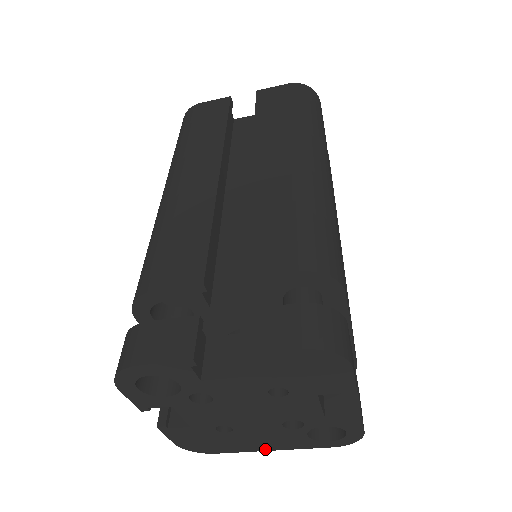
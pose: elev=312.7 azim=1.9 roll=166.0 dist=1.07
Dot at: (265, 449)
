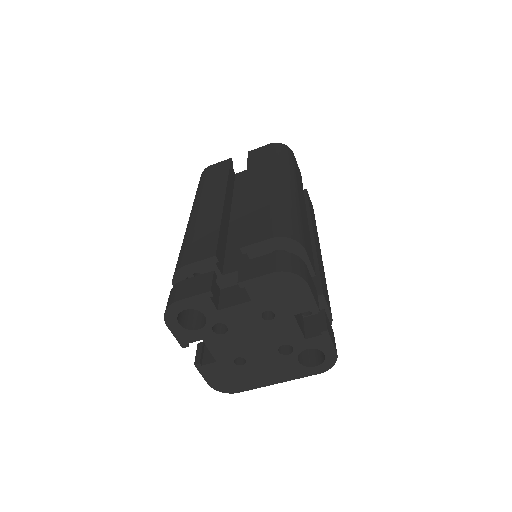
Dot at: (272, 382)
